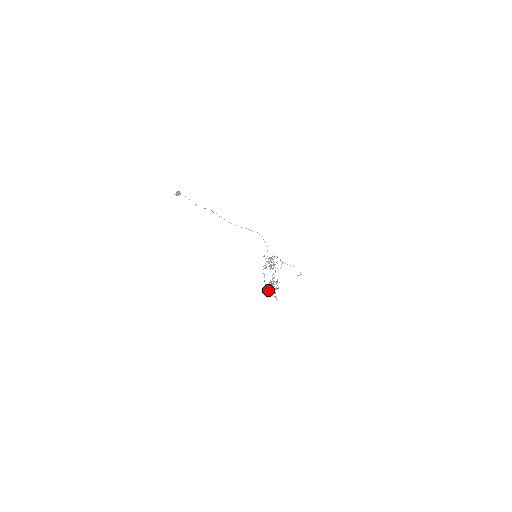
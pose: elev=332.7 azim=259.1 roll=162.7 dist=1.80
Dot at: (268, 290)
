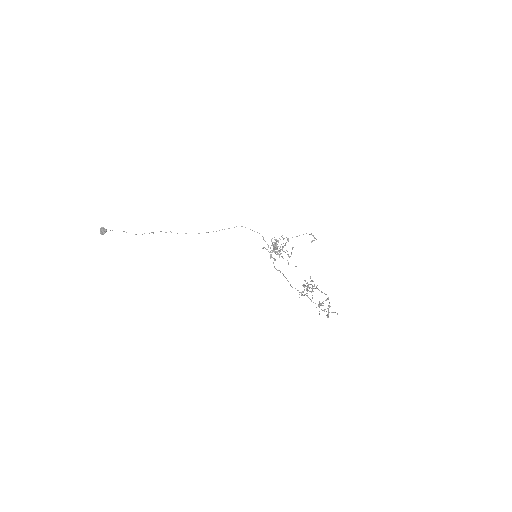
Dot at: occluded
